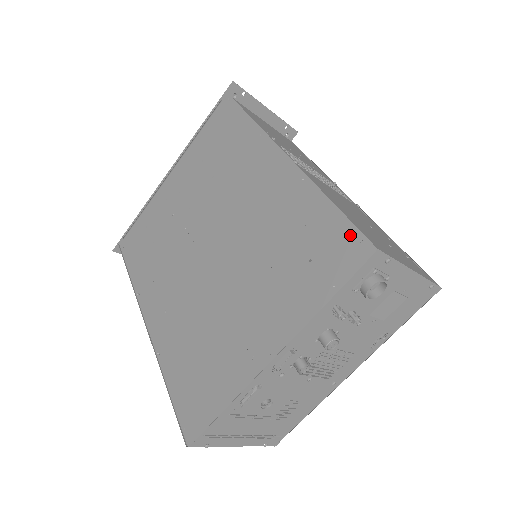
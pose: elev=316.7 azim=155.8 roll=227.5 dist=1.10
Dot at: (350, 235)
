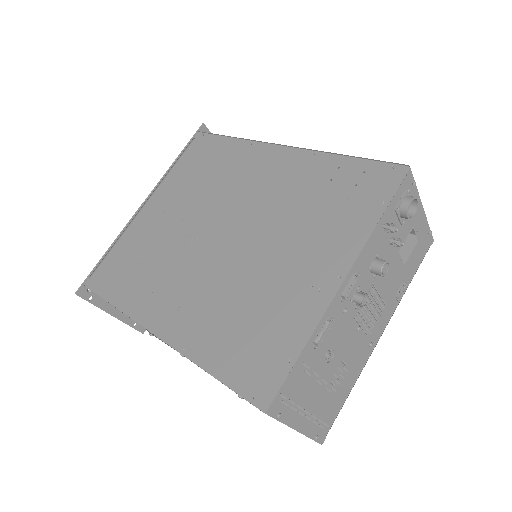
Dot at: (379, 168)
